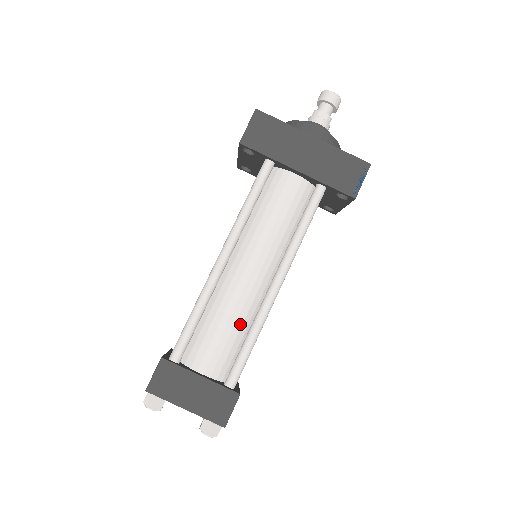
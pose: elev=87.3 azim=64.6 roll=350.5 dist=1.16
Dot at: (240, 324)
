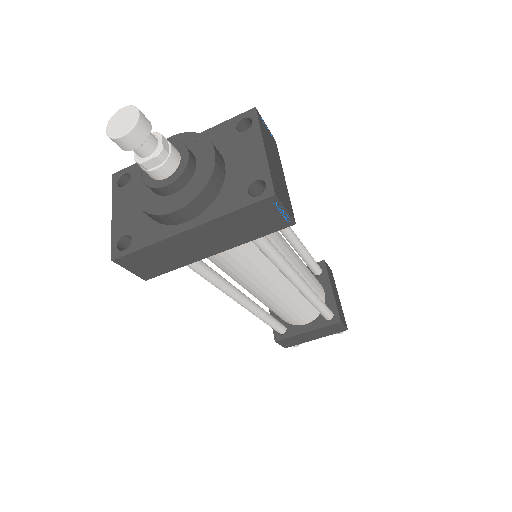
Dot at: (299, 302)
